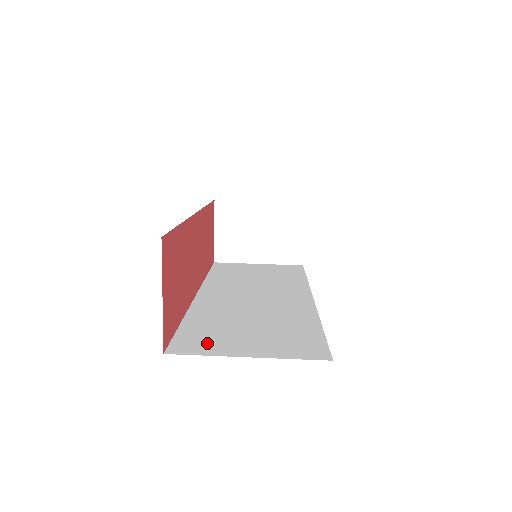
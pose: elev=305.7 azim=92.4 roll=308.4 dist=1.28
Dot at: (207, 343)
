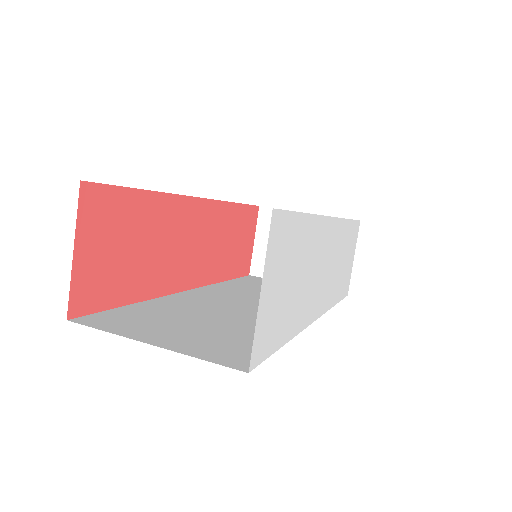
Dot at: (127, 323)
